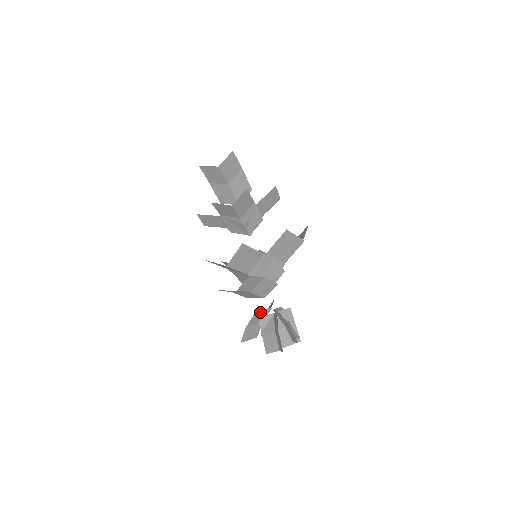
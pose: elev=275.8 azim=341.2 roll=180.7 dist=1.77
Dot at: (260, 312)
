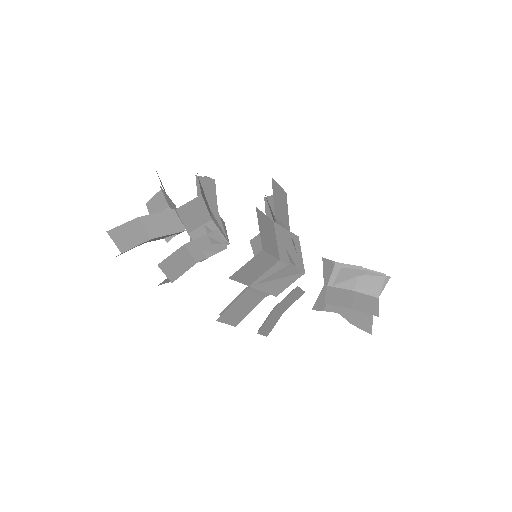
Dot at: (317, 301)
